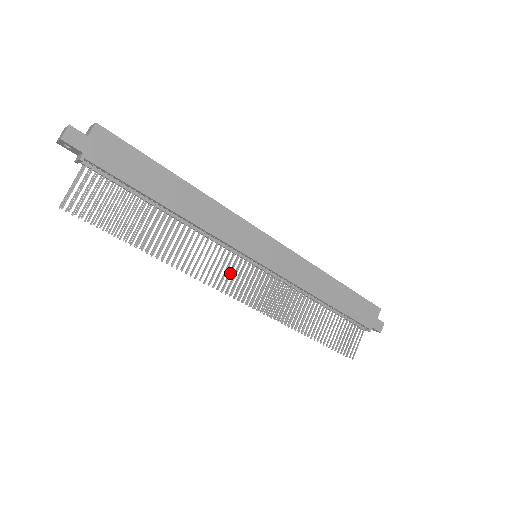
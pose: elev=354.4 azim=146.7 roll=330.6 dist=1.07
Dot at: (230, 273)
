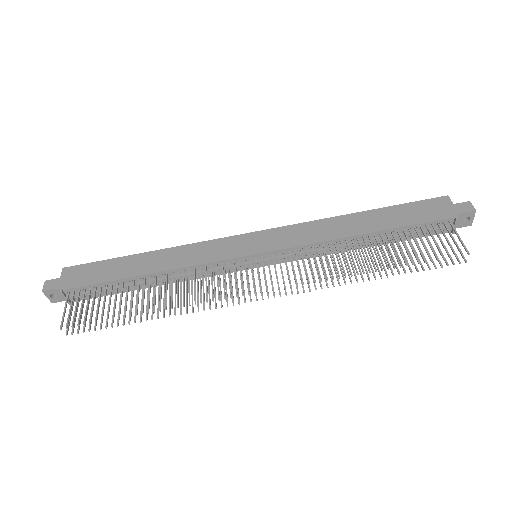
Dot at: occluded
